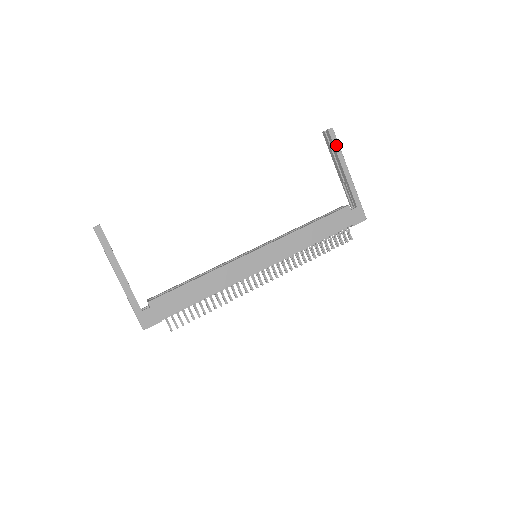
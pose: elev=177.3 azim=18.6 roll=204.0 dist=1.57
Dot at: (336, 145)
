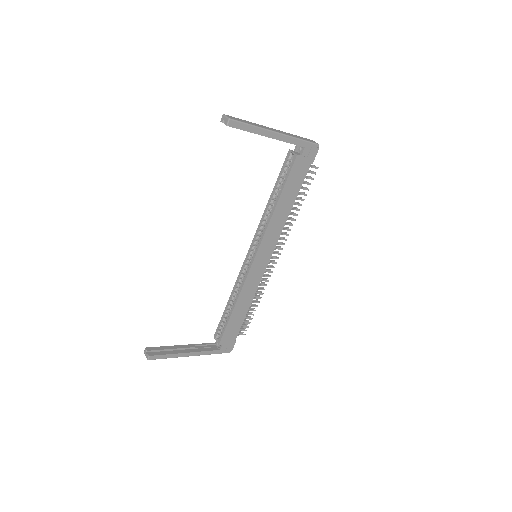
Dot at: (246, 128)
